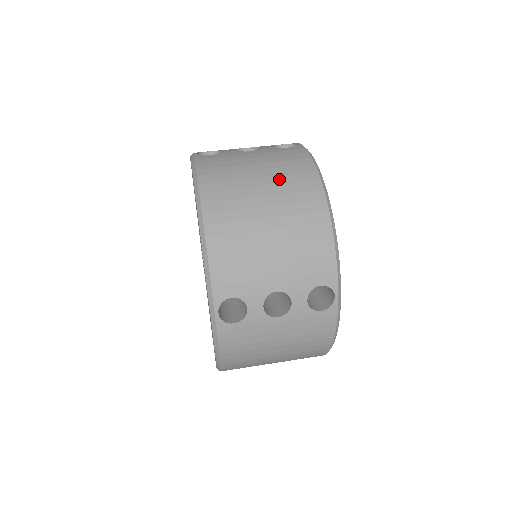
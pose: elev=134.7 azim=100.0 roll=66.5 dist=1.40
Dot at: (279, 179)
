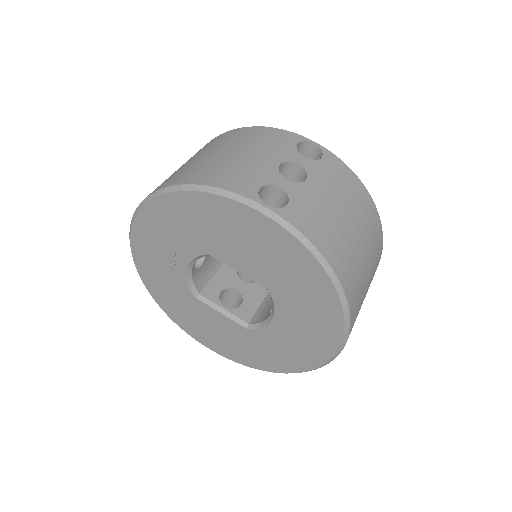
Dot at: (357, 214)
